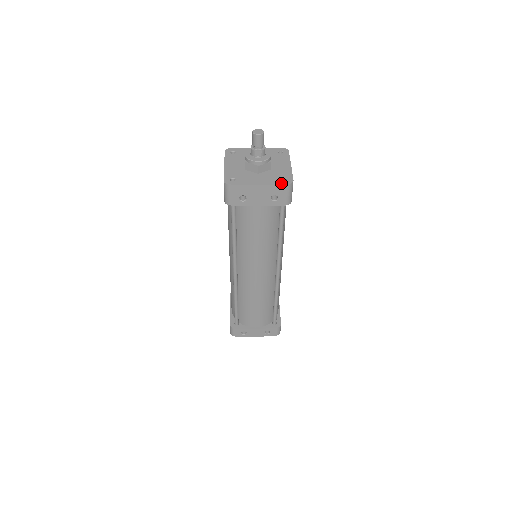
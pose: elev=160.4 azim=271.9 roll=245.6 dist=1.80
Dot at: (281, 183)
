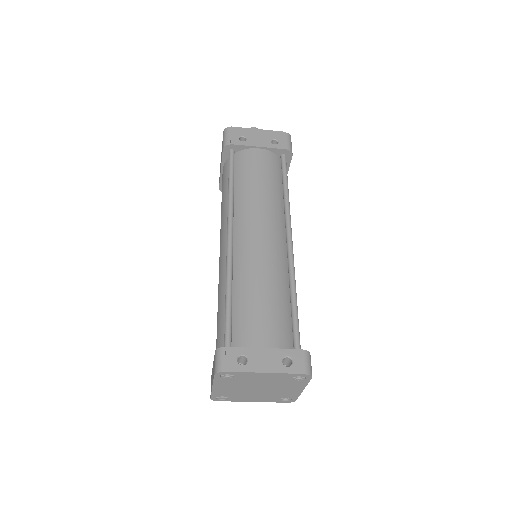
Dot at: (280, 133)
